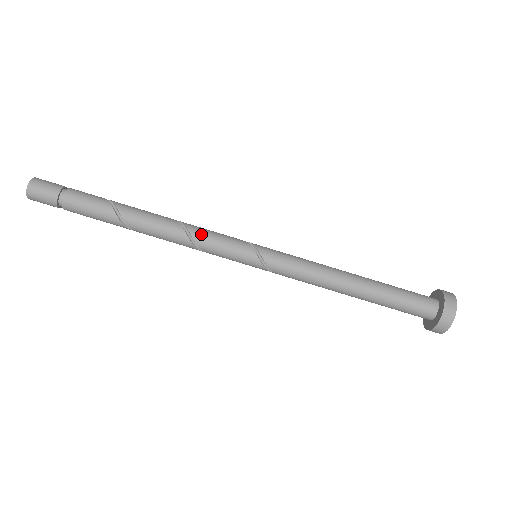
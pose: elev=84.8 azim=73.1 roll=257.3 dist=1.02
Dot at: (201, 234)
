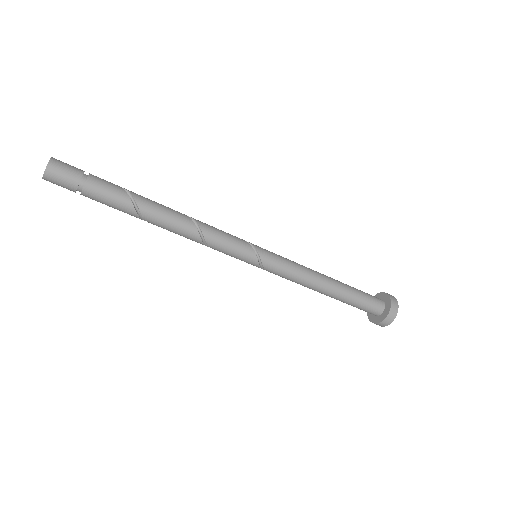
Dot at: (213, 238)
